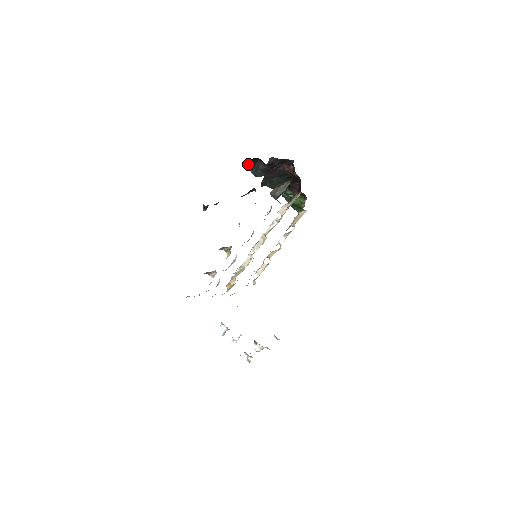
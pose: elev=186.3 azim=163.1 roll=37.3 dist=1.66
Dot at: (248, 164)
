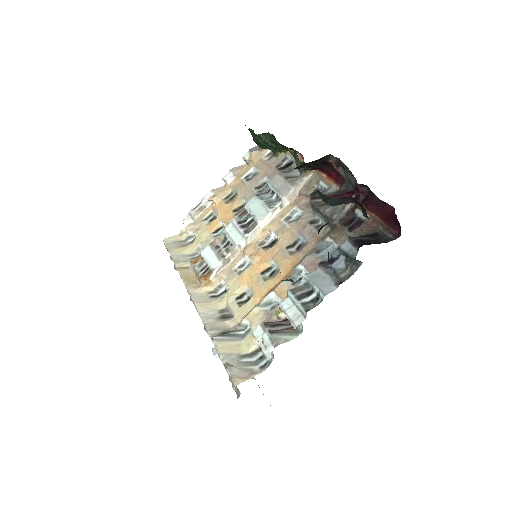
Dot at: (334, 198)
